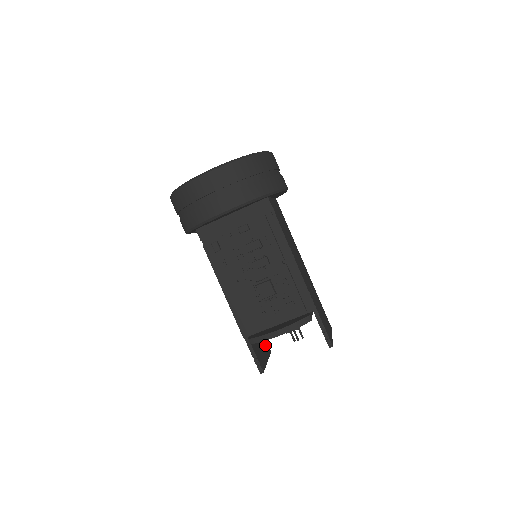
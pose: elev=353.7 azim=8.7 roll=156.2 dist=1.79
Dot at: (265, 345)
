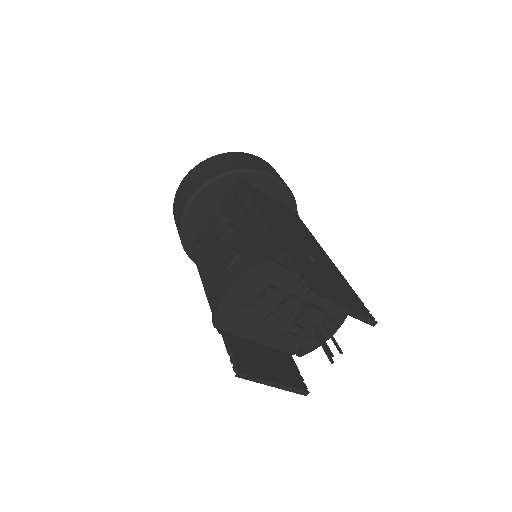
Dot at: (289, 375)
